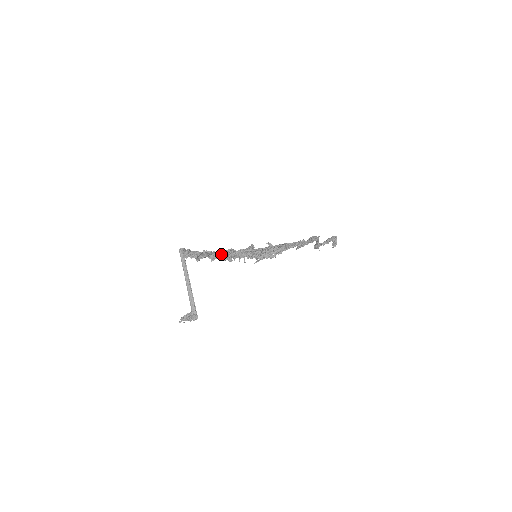
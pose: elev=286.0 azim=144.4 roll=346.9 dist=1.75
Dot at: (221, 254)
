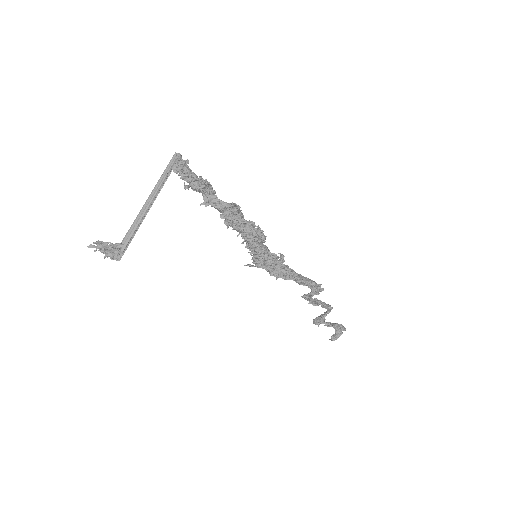
Dot at: (224, 204)
